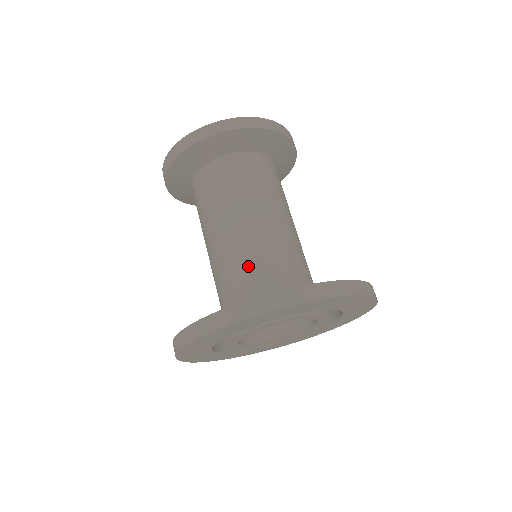
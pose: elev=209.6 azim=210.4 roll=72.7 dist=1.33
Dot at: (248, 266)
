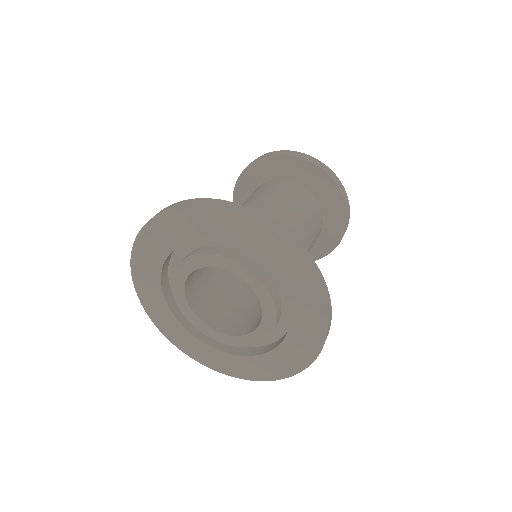
Dot at: occluded
